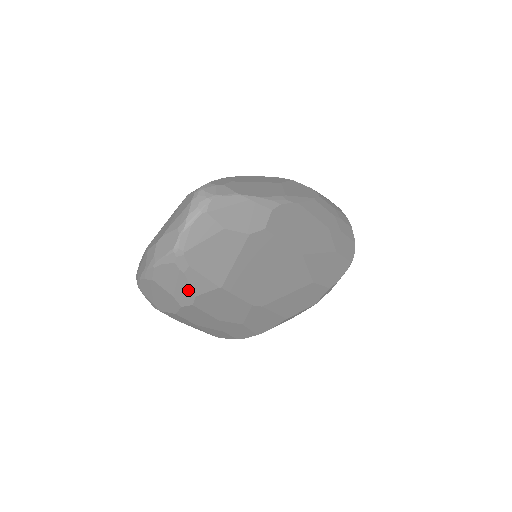
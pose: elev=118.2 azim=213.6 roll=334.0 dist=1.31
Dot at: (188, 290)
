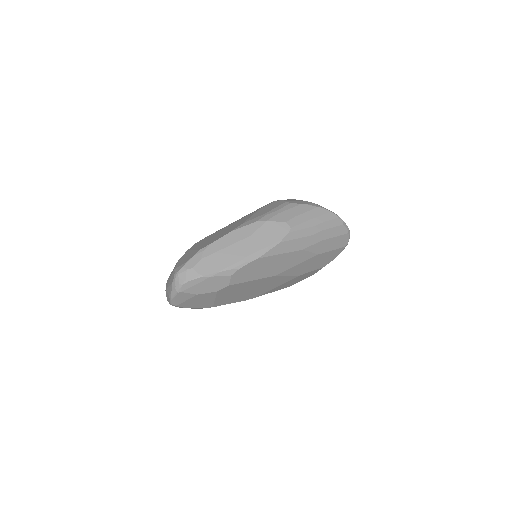
Dot at: (193, 308)
